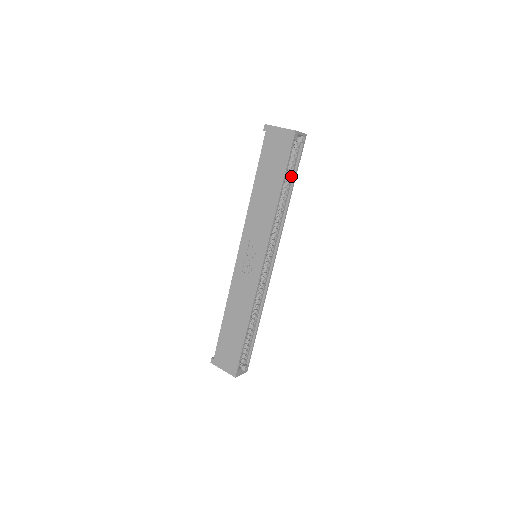
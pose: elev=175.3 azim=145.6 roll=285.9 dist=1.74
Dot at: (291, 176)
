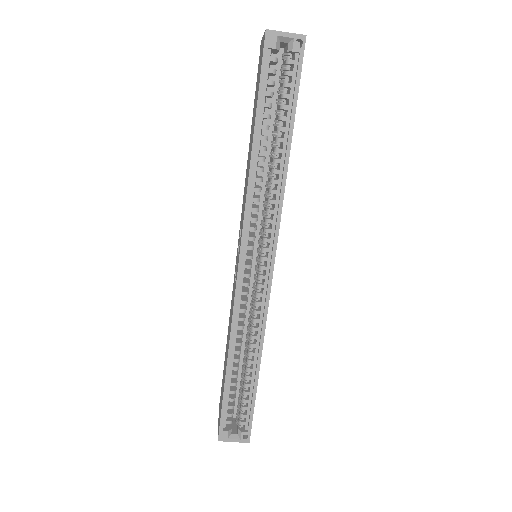
Dot at: (286, 116)
